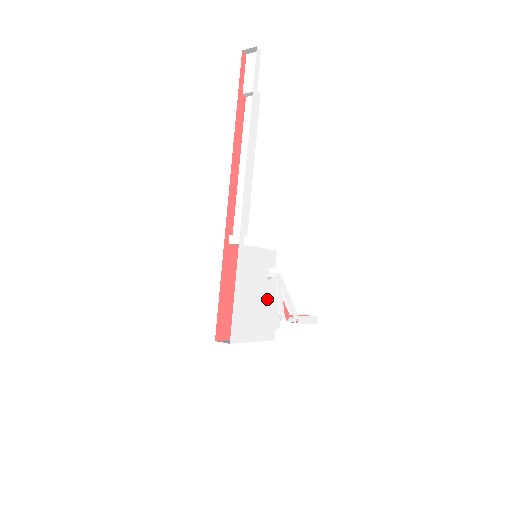
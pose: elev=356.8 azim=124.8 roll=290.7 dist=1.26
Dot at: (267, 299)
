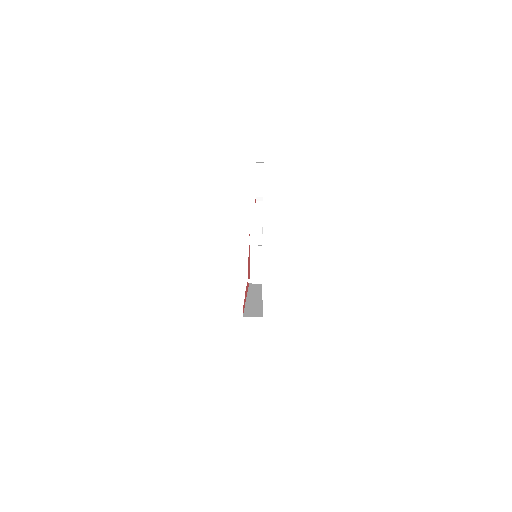
Dot at: occluded
